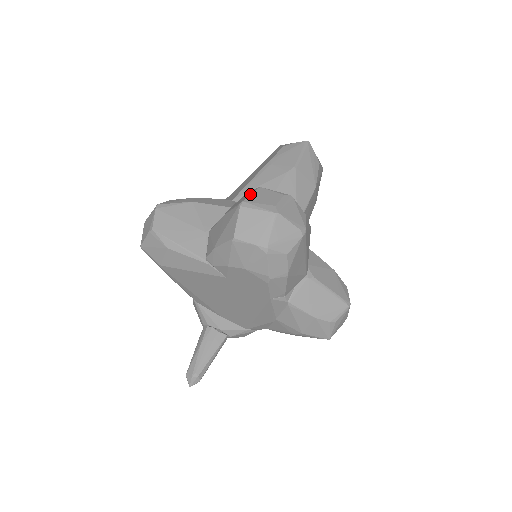
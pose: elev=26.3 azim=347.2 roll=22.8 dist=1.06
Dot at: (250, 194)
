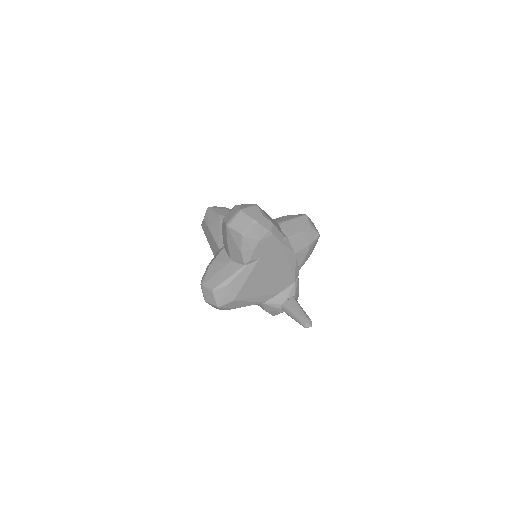
Dot at: (224, 222)
